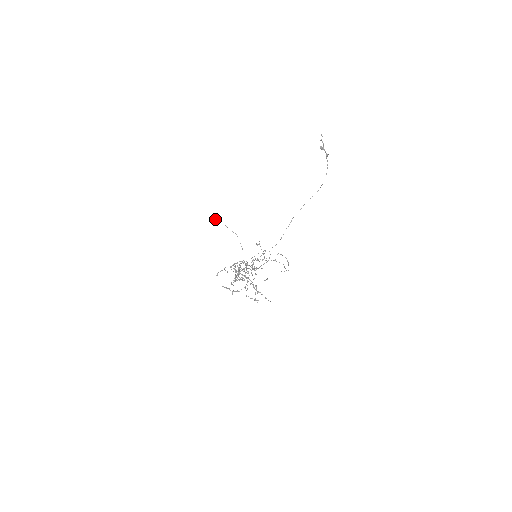
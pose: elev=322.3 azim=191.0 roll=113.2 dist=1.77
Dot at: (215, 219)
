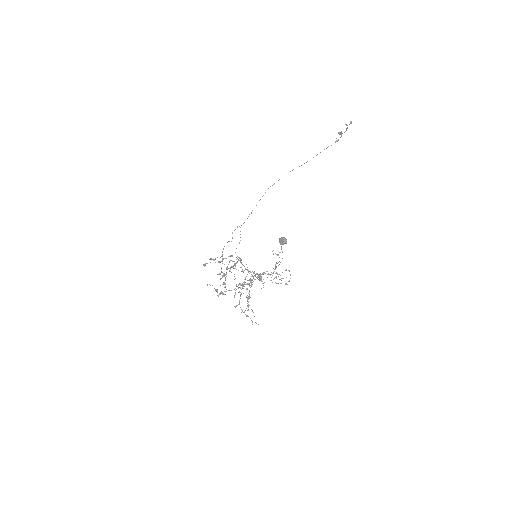
Dot at: occluded
